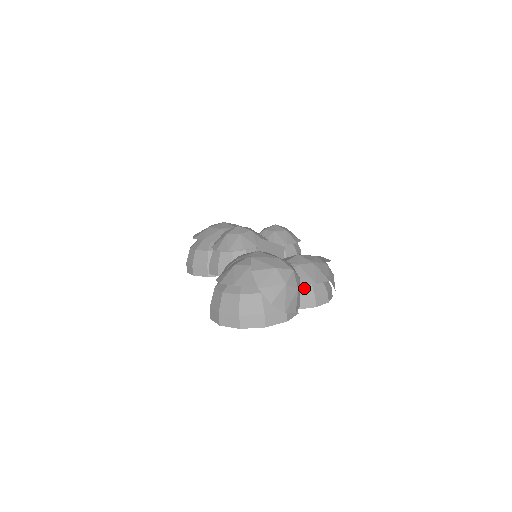
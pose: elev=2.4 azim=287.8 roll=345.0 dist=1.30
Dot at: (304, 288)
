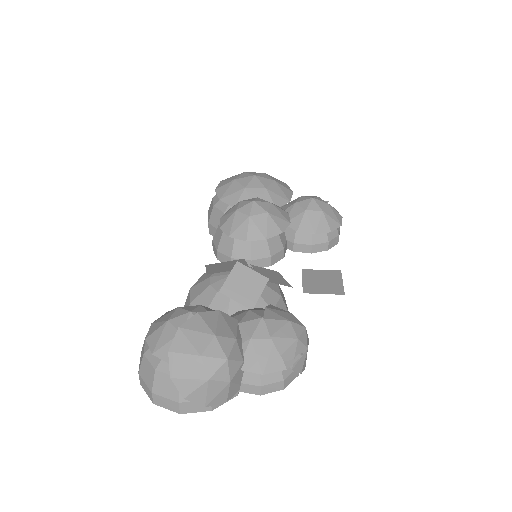
Dot at: (249, 371)
